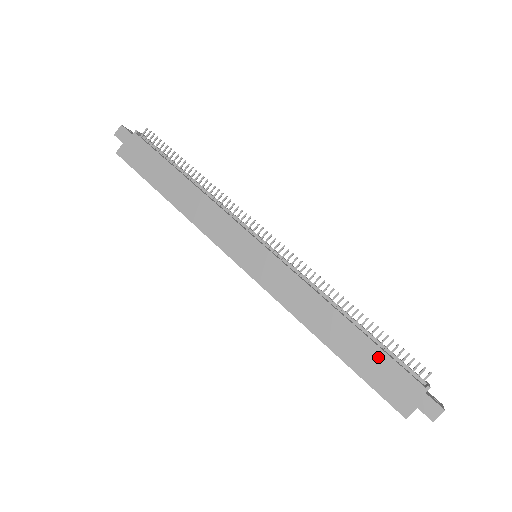
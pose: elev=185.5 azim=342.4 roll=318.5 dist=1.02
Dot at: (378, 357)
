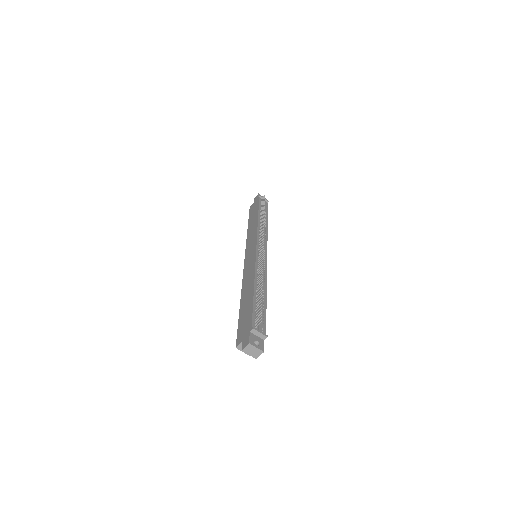
Dot at: (249, 309)
